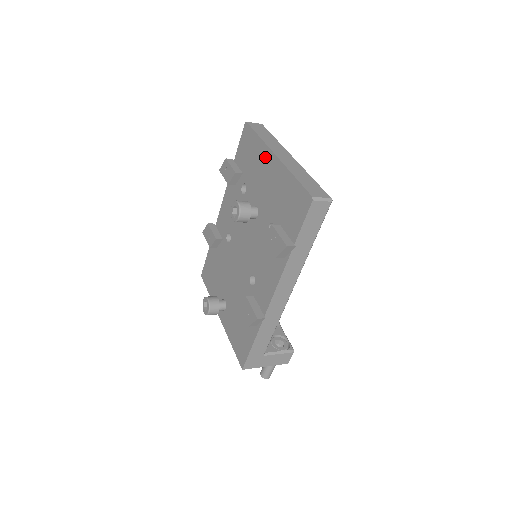
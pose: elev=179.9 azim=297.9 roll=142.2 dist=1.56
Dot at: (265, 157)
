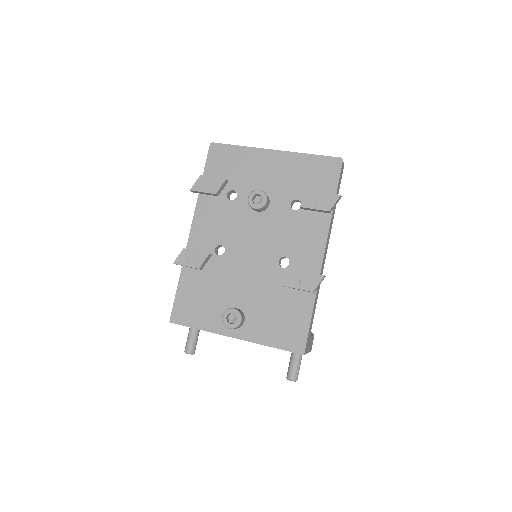
Dot at: (259, 157)
